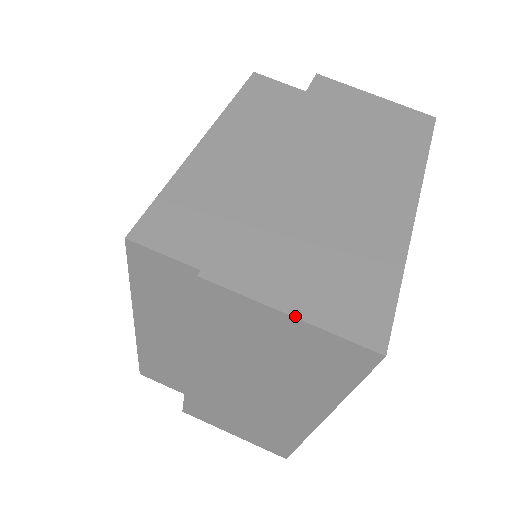
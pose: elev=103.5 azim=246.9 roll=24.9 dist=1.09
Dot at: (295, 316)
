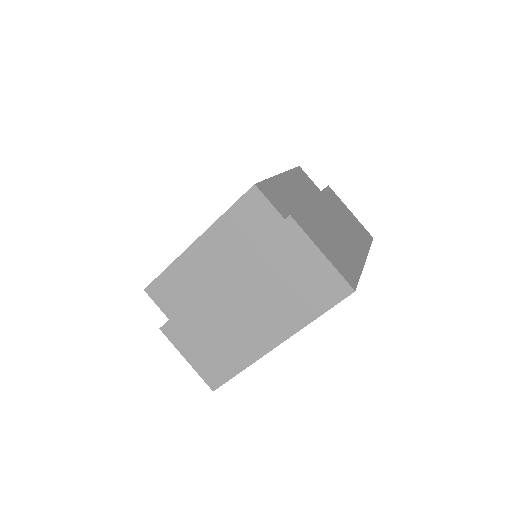
Dot at: (188, 361)
